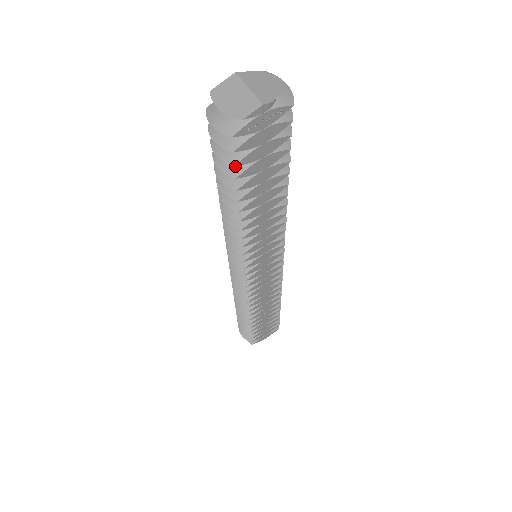
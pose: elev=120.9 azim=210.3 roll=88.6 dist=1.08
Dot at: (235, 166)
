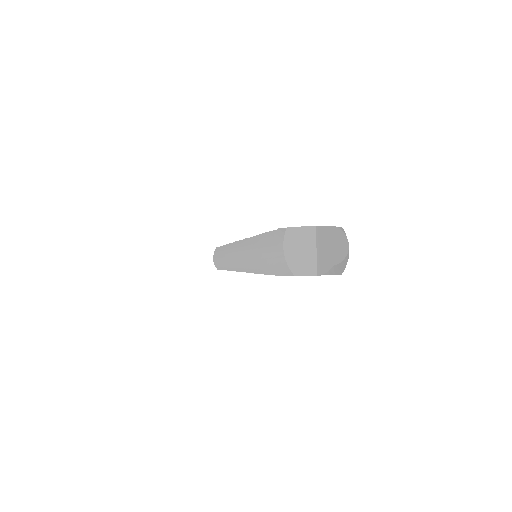
Dot at: occluded
